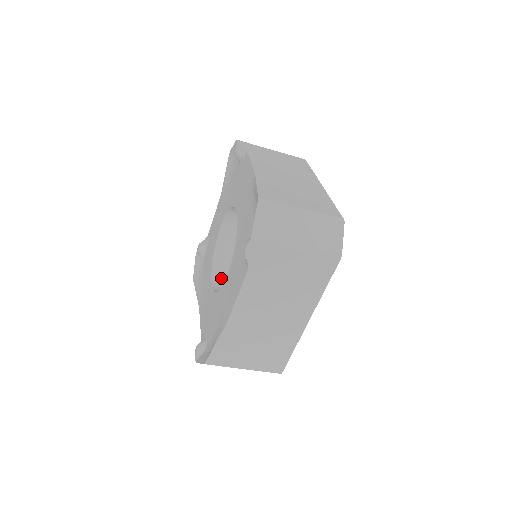
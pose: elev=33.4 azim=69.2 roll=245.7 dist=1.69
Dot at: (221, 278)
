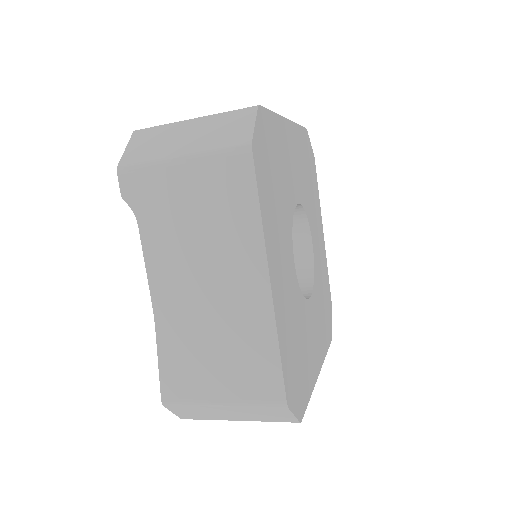
Dot at: occluded
